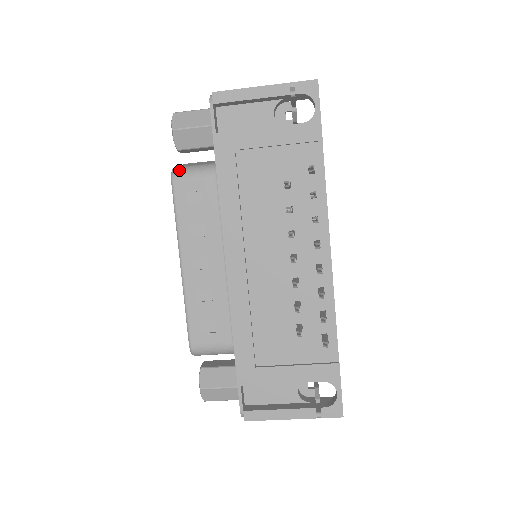
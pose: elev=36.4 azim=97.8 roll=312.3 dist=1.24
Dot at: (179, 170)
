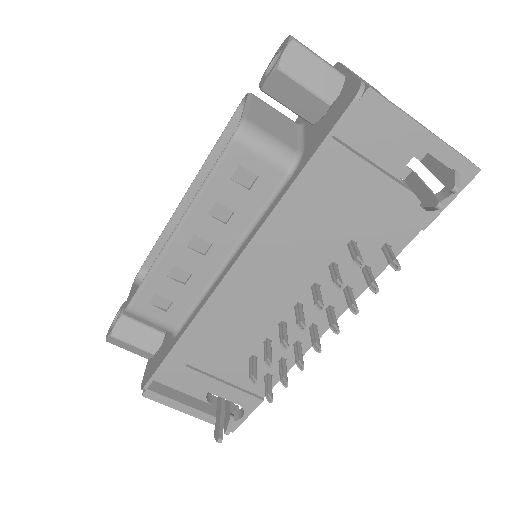
Dot at: (250, 130)
